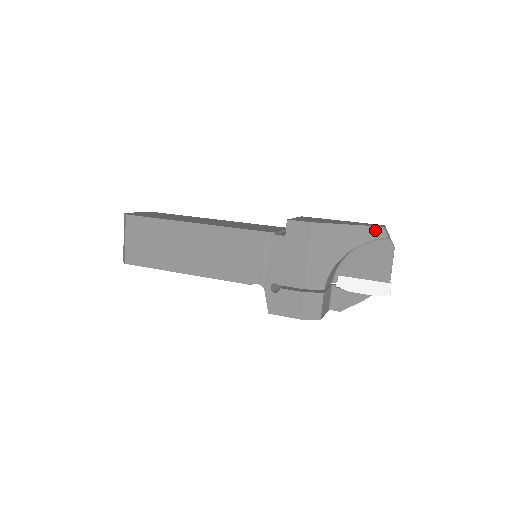
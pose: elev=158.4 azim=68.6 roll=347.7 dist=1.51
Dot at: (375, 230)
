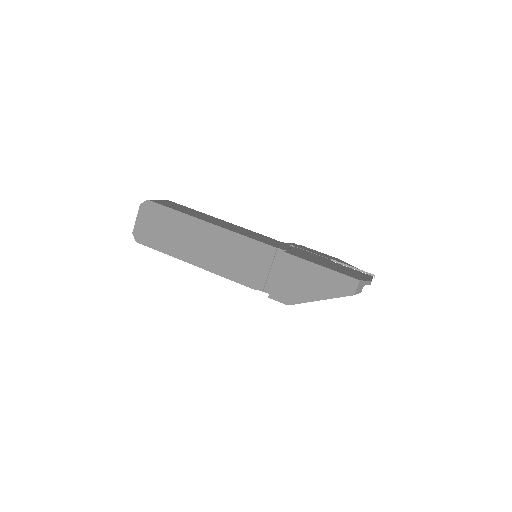
Dot at: occluded
